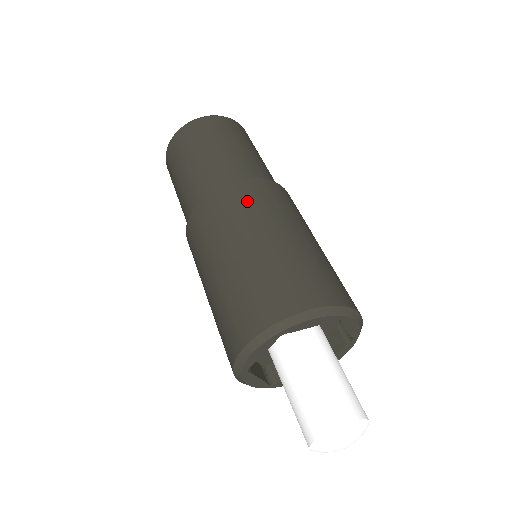
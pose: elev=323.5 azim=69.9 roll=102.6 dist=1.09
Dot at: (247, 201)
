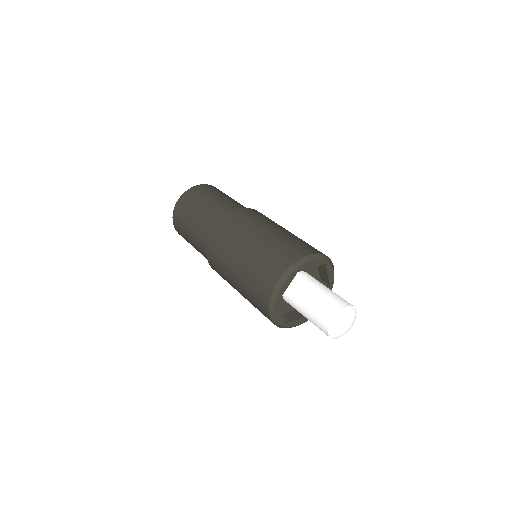
Dot at: (252, 217)
